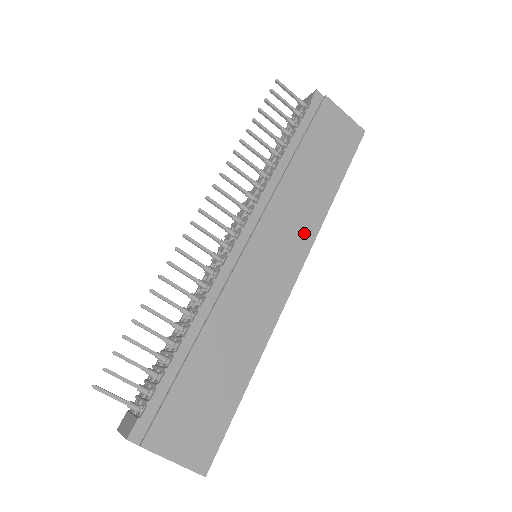
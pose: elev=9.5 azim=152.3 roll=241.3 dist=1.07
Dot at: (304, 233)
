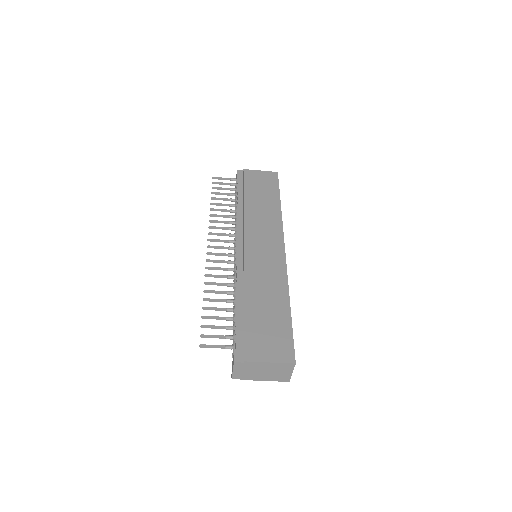
Dot at: (274, 229)
